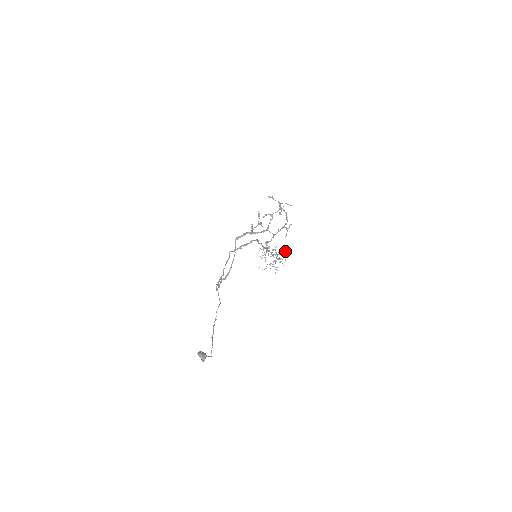
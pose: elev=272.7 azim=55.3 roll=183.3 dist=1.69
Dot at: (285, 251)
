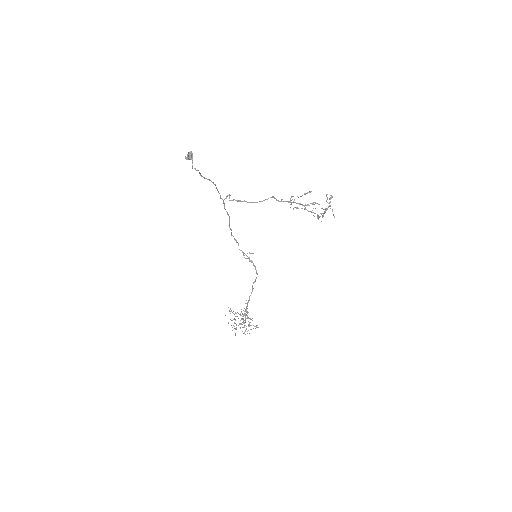
Dot at: occluded
